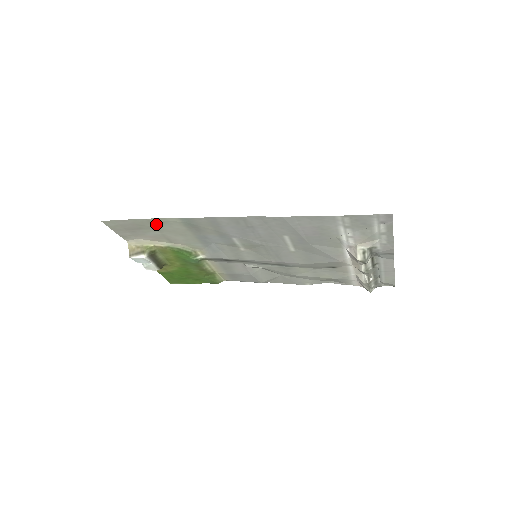
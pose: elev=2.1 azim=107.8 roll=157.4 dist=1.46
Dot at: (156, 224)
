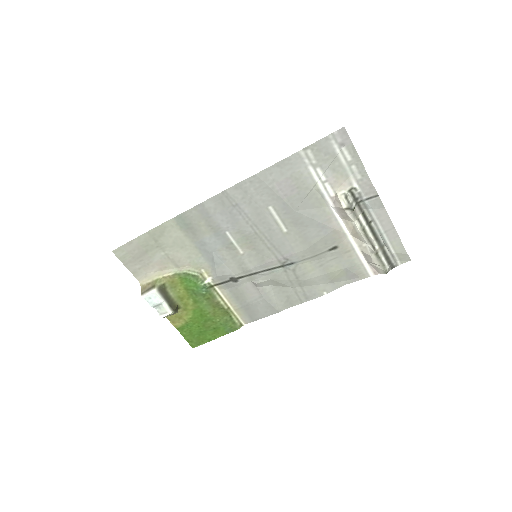
Dot at: (157, 238)
